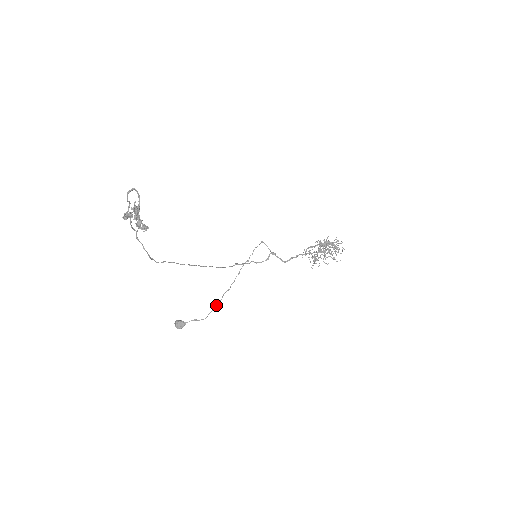
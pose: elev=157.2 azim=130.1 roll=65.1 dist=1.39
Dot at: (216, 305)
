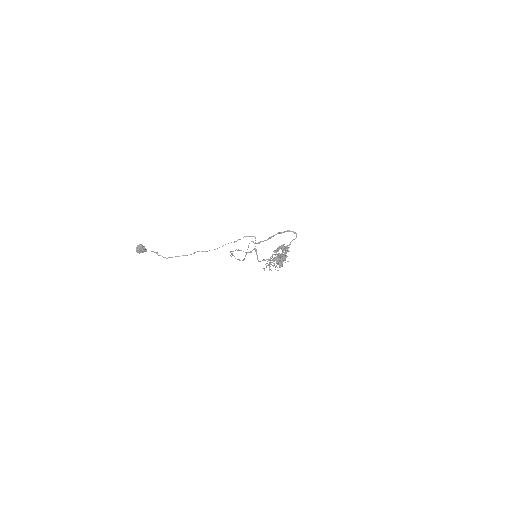
Dot at: (185, 255)
